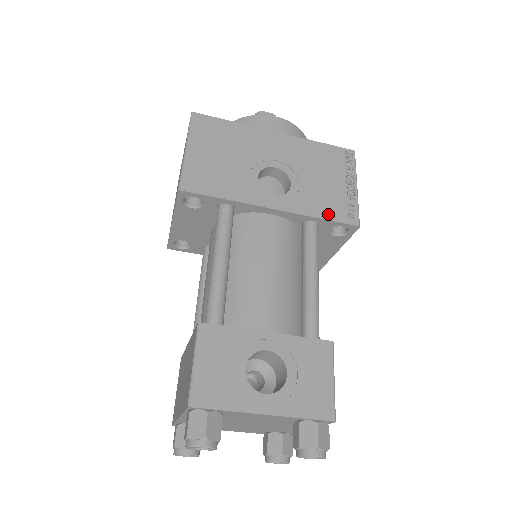
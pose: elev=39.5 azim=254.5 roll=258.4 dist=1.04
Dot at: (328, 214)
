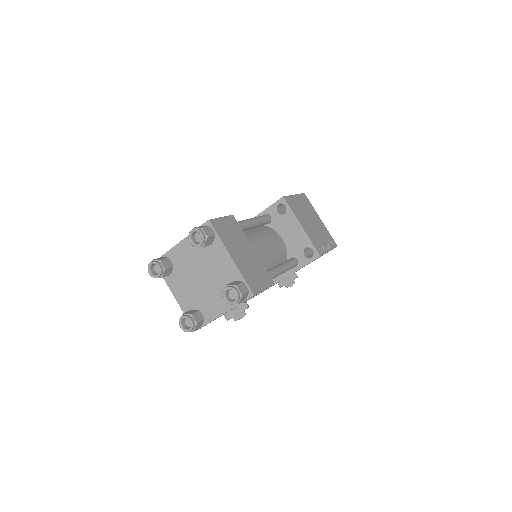
Dot at: (269, 207)
